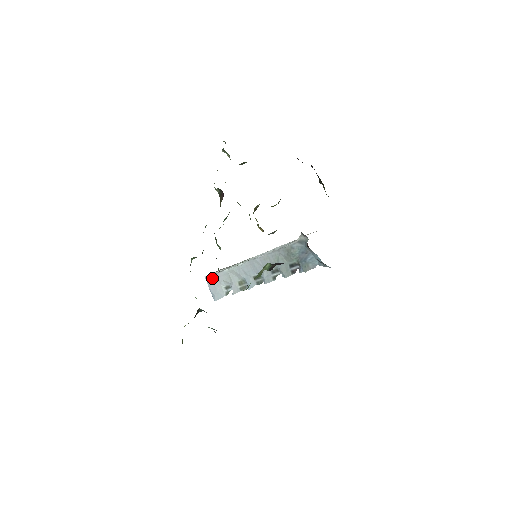
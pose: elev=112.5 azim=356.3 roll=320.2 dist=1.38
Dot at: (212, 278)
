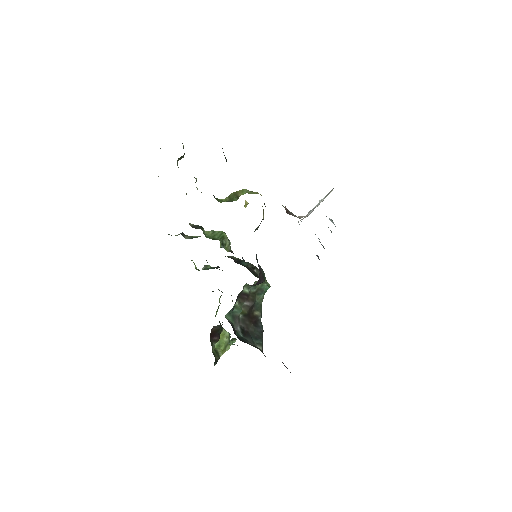
Dot at: occluded
